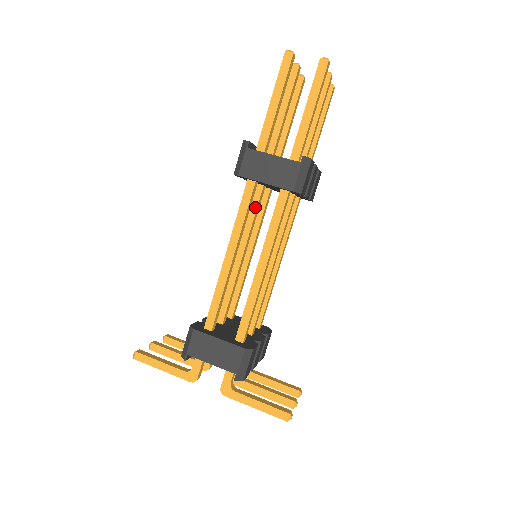
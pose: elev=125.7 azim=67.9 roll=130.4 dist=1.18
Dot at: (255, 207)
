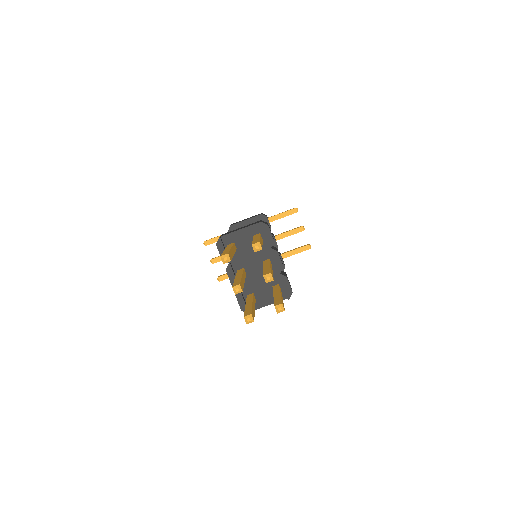
Dot at: occluded
